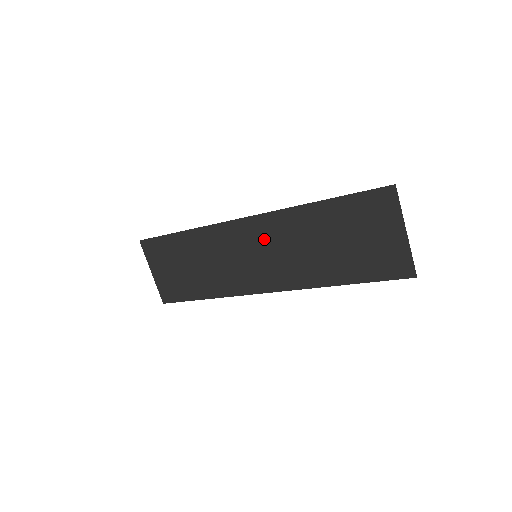
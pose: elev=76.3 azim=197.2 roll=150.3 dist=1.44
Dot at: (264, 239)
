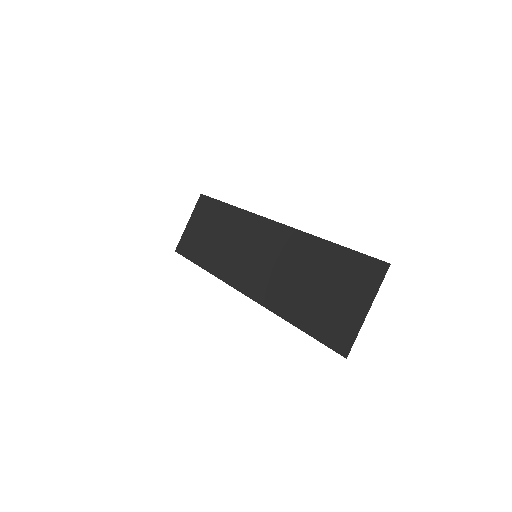
Dot at: (271, 246)
